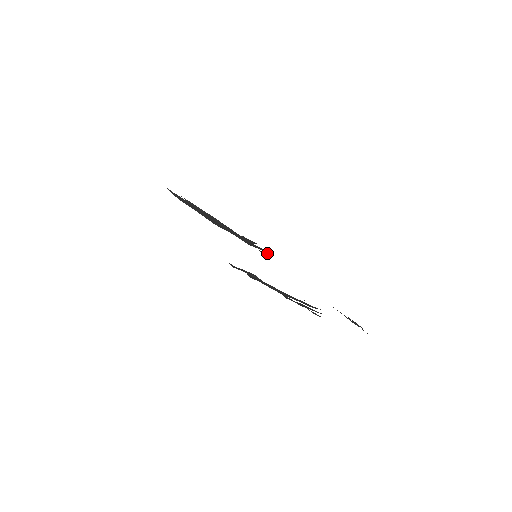
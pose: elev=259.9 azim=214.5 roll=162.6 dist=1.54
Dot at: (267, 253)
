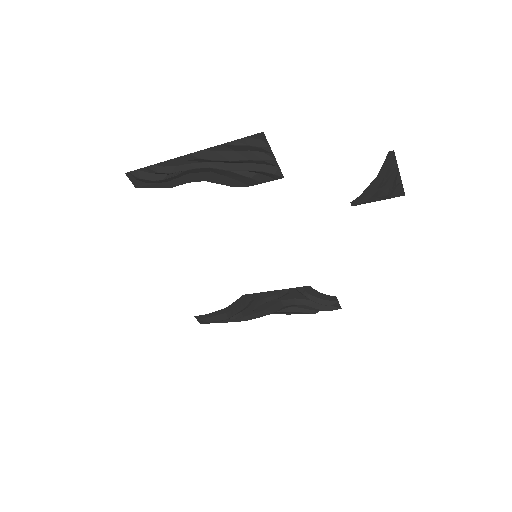
Dot at: (327, 304)
